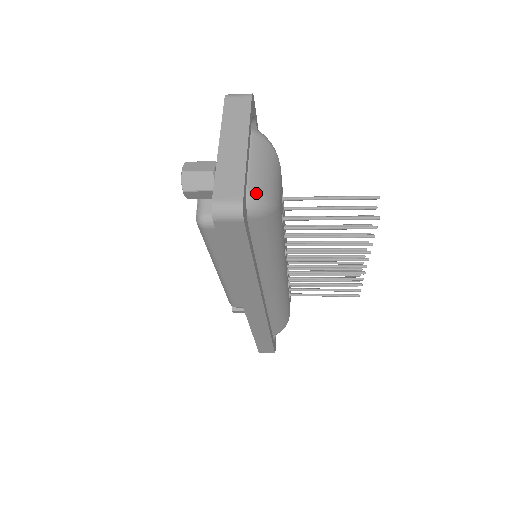
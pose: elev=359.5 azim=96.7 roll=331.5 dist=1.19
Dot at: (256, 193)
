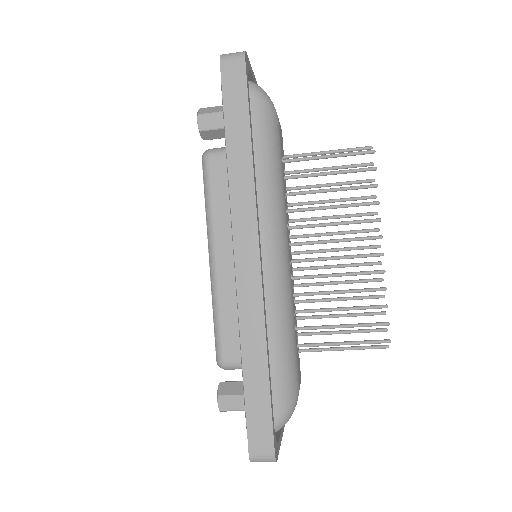
Dot at: (258, 86)
